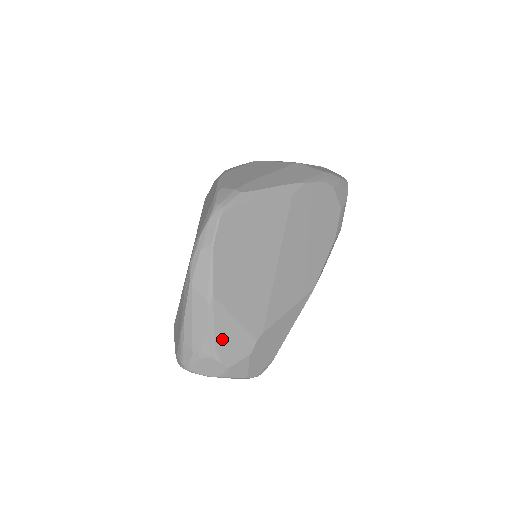
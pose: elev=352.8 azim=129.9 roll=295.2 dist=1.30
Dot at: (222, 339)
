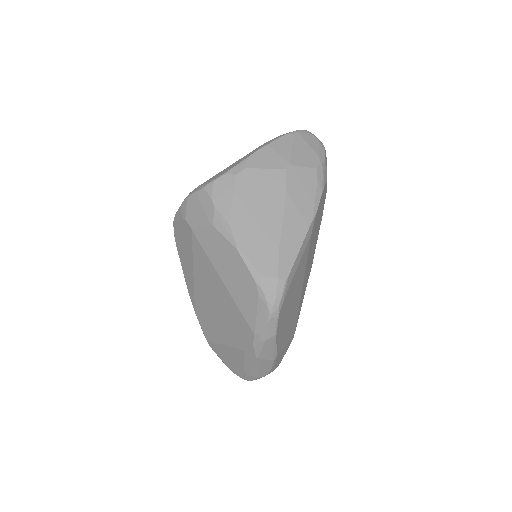
Dot at: (278, 361)
